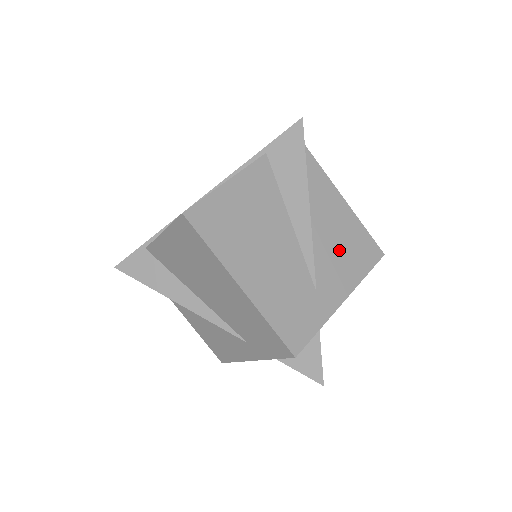
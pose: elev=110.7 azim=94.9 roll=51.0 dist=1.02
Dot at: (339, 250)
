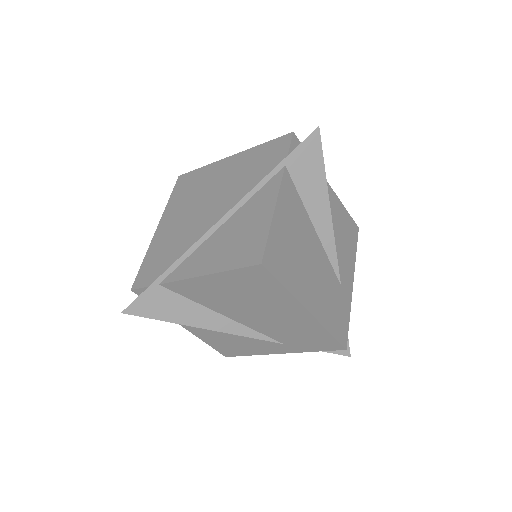
Dot at: (341, 239)
